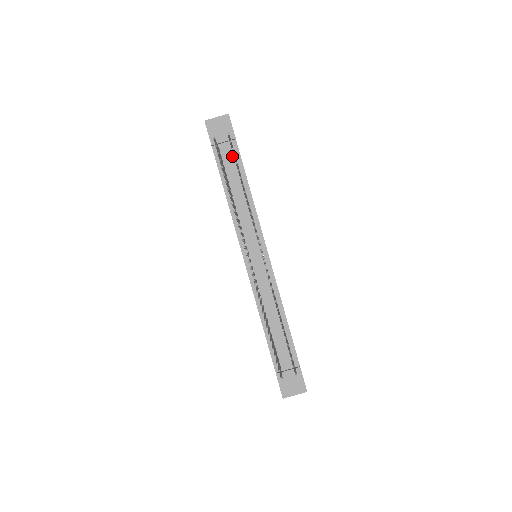
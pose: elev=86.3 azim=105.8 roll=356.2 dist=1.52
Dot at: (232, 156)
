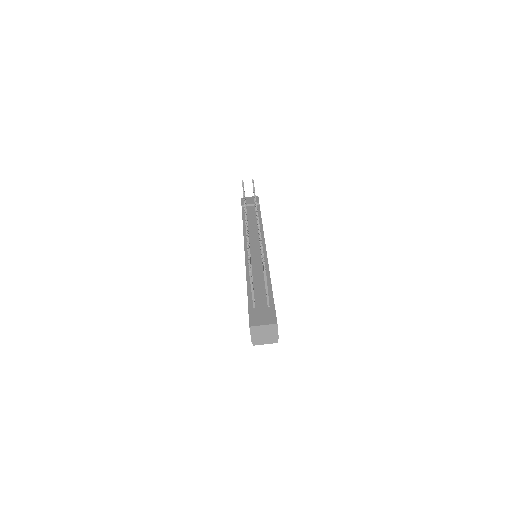
Dot at: (254, 210)
